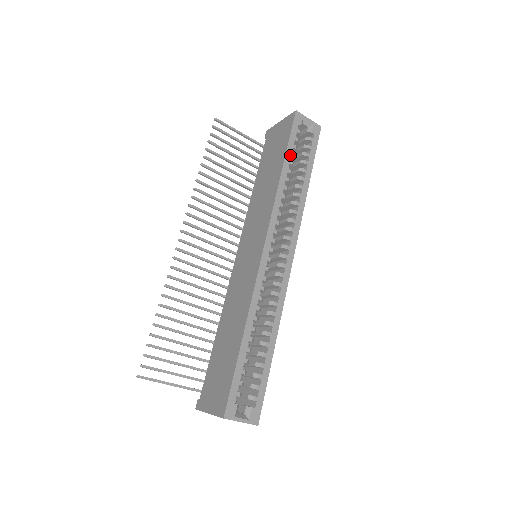
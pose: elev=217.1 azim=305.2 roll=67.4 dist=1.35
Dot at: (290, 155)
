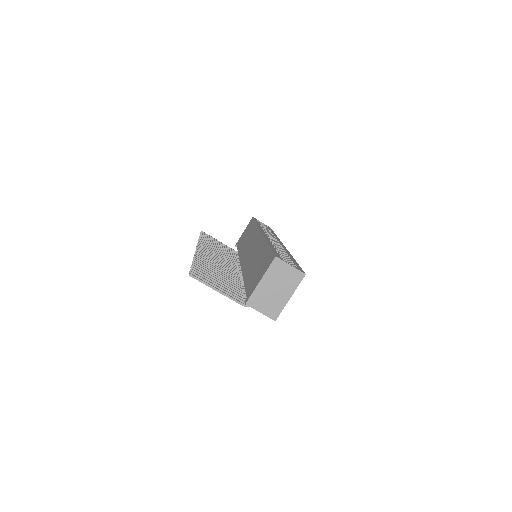
Dot at: occluded
